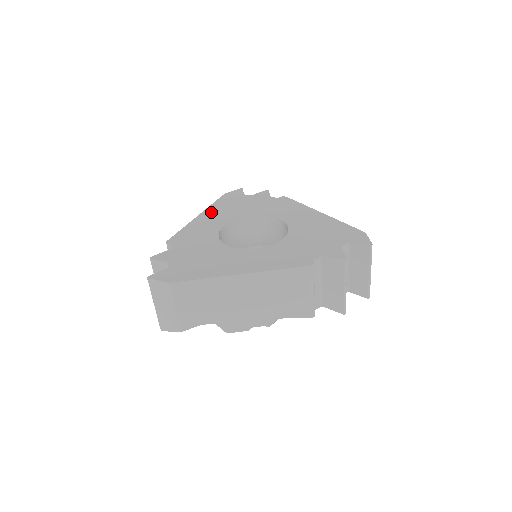
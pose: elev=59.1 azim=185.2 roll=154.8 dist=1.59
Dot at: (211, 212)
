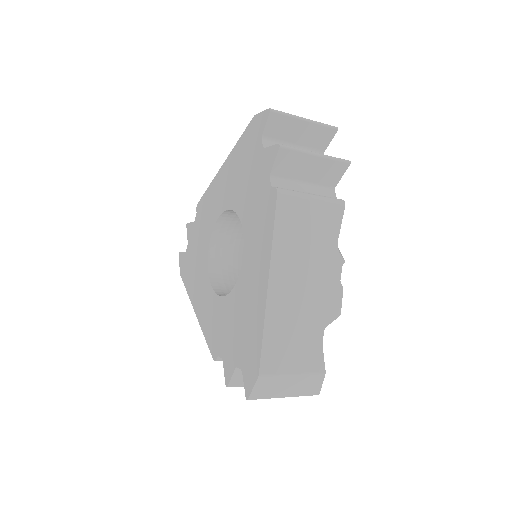
Dot at: (228, 168)
